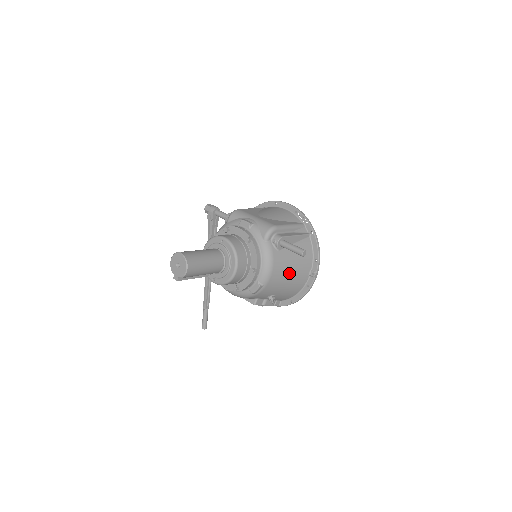
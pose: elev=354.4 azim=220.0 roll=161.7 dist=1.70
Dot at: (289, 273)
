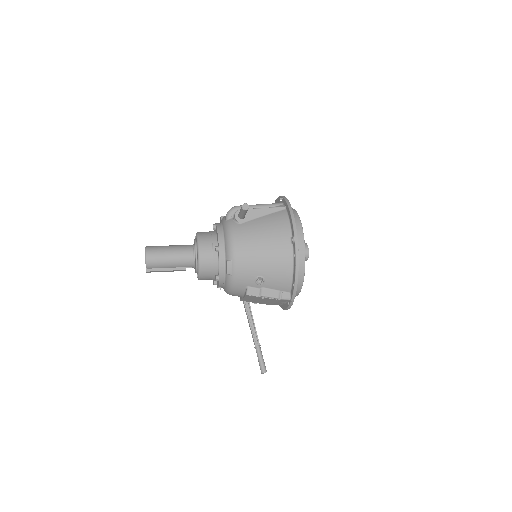
Dot at: (260, 243)
